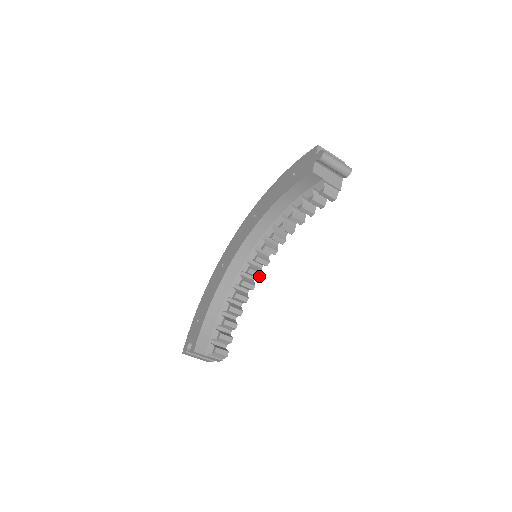
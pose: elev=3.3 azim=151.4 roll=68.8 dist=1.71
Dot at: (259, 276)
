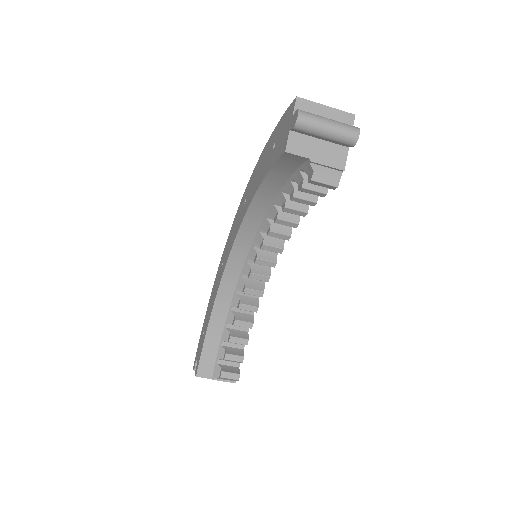
Dot at: (266, 280)
